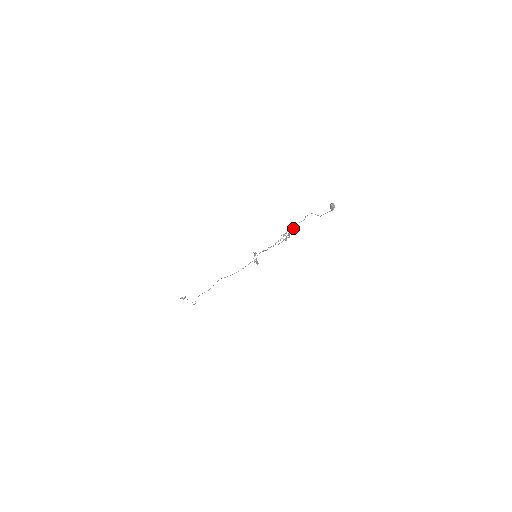
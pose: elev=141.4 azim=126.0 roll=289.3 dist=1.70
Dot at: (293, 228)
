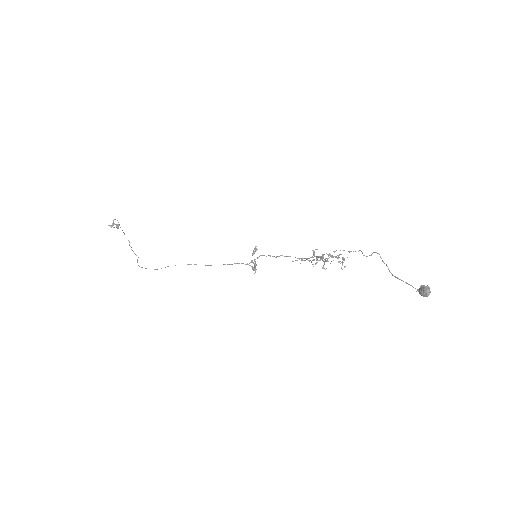
Dot at: (334, 256)
